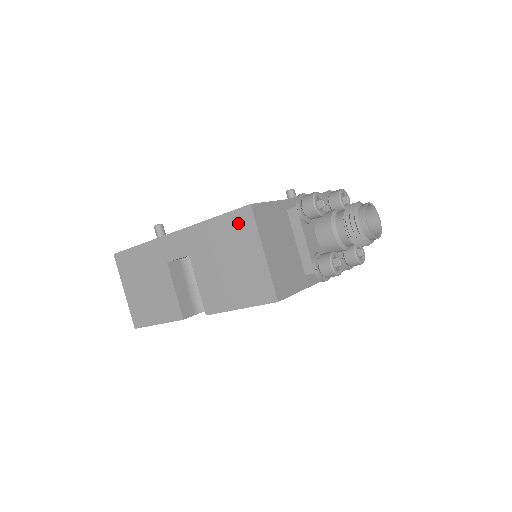
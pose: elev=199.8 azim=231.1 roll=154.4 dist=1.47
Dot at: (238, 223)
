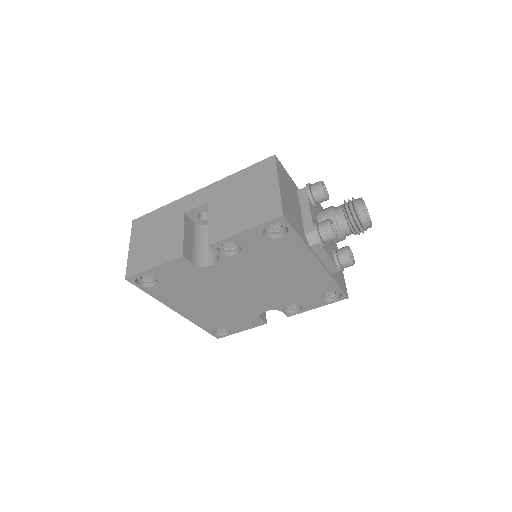
Dot at: (261, 169)
